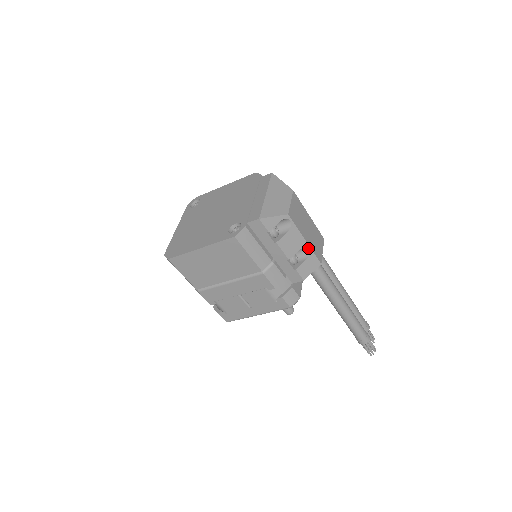
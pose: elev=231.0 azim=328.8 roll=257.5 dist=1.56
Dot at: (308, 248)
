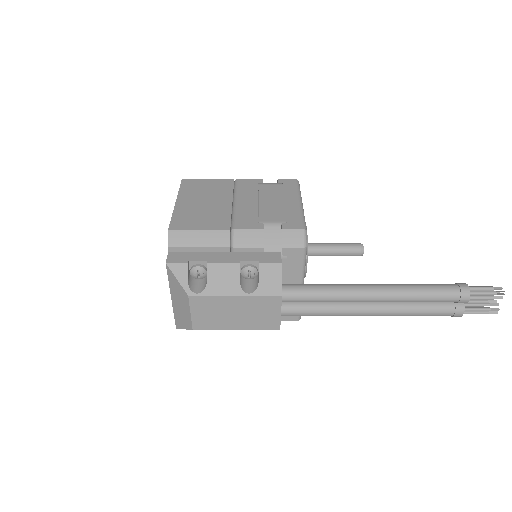
Dot at: (248, 329)
